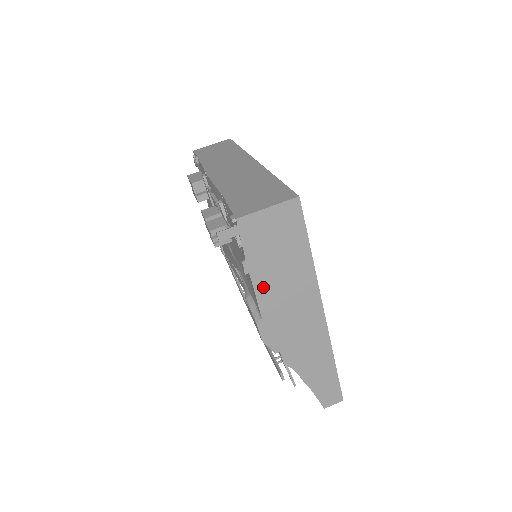
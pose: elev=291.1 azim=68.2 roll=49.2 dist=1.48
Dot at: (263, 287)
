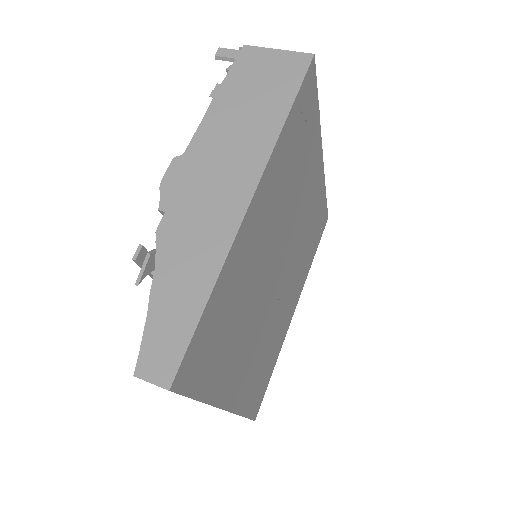
Dot at: (214, 120)
